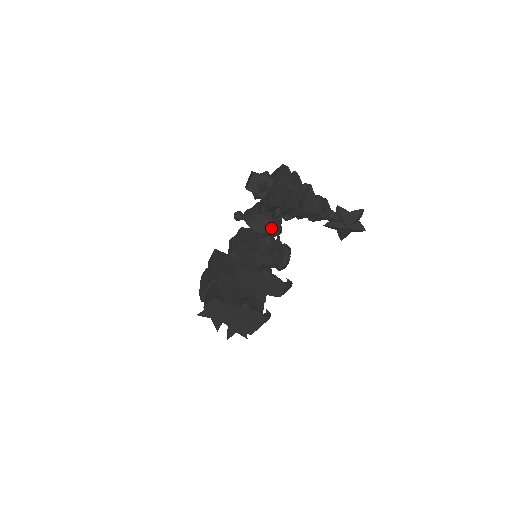
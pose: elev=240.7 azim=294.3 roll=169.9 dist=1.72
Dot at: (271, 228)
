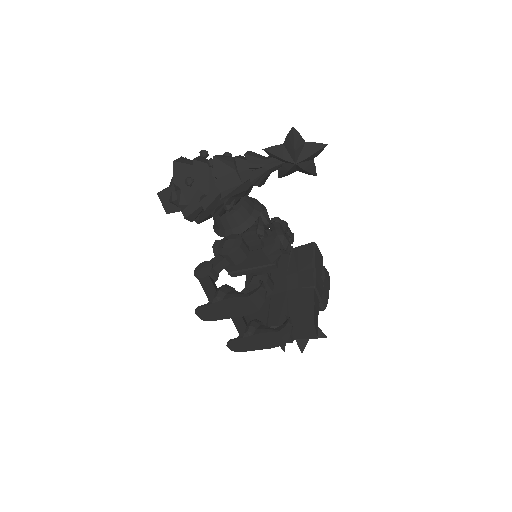
Dot at: (238, 222)
